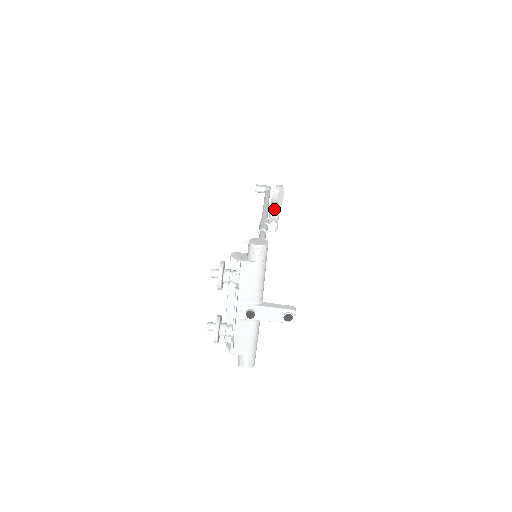
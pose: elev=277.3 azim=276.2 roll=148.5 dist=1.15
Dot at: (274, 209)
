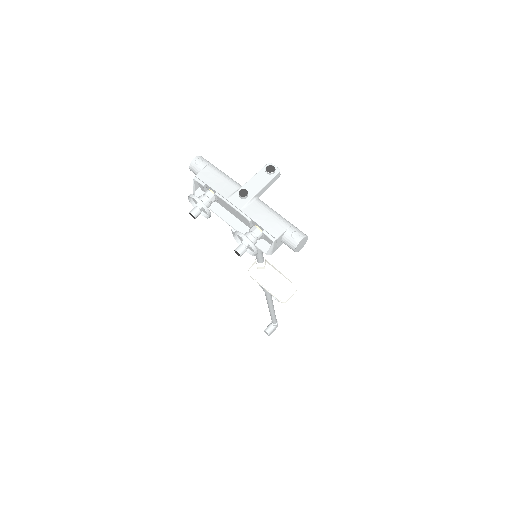
Dot at: occluded
